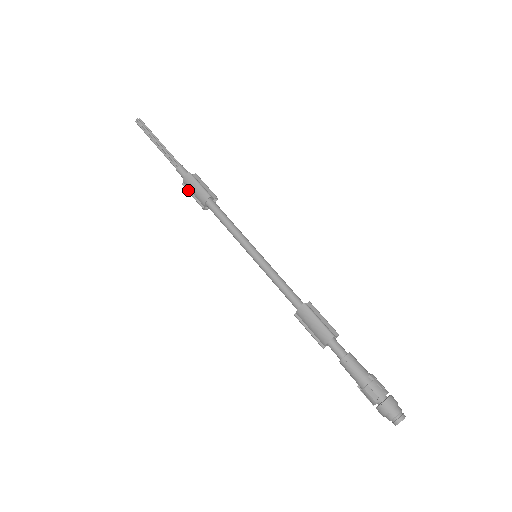
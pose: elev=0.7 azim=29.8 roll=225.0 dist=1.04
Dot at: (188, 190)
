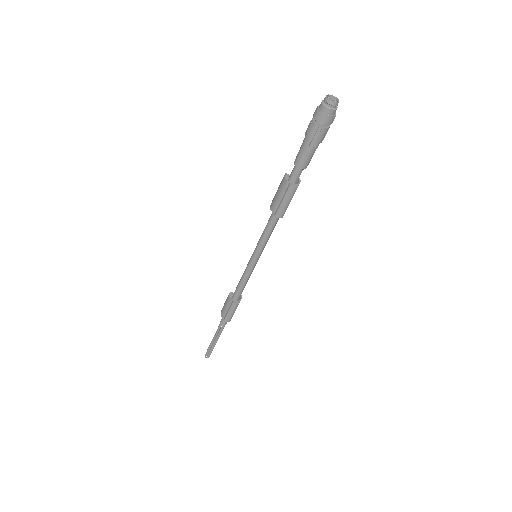
Dot at: (226, 315)
